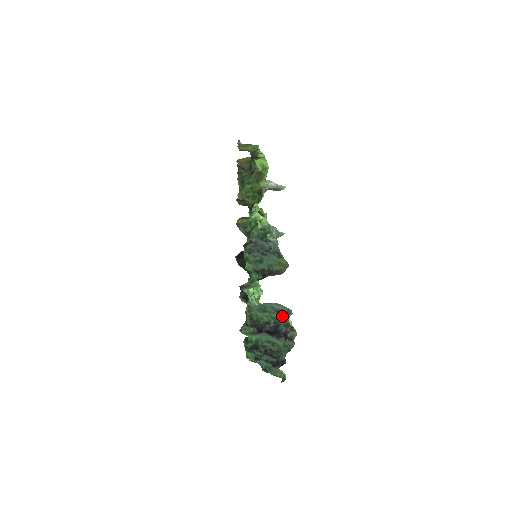
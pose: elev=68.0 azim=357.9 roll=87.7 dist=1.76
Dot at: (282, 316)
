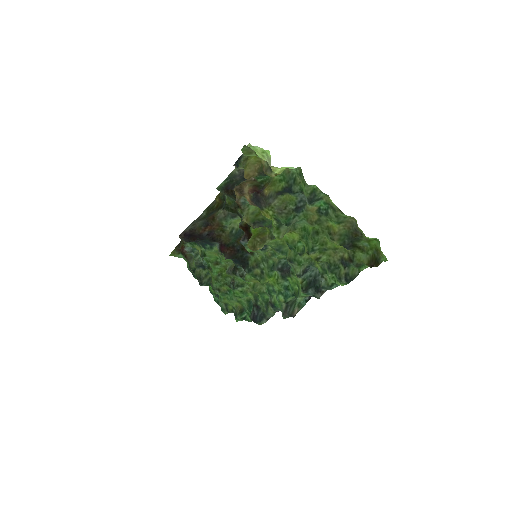
Dot at: occluded
